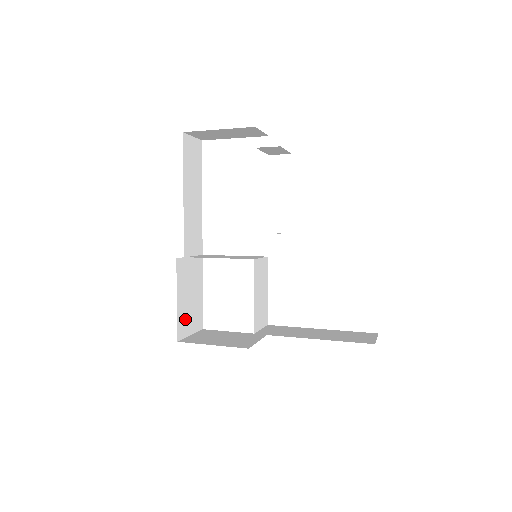
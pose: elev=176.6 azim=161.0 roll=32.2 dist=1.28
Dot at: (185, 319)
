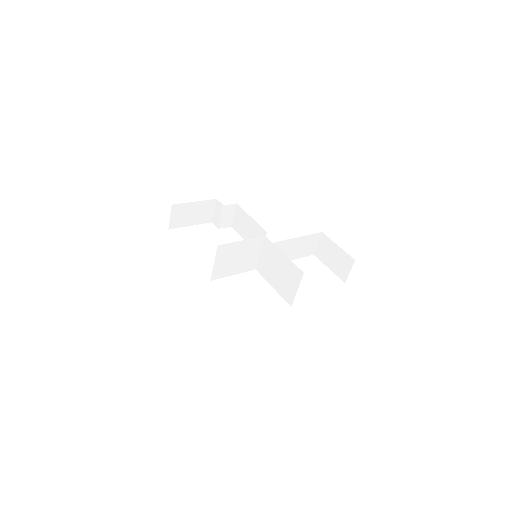
Dot at: occluded
